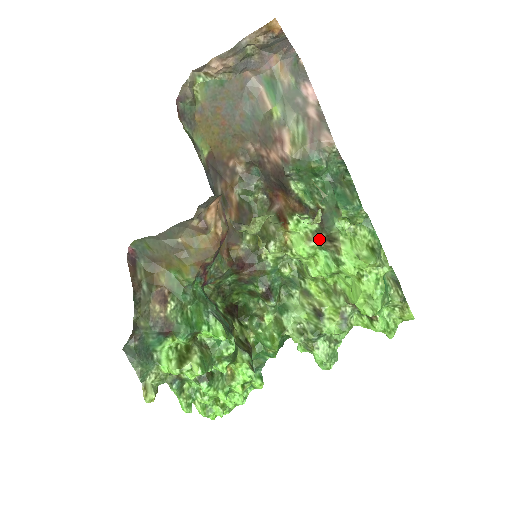
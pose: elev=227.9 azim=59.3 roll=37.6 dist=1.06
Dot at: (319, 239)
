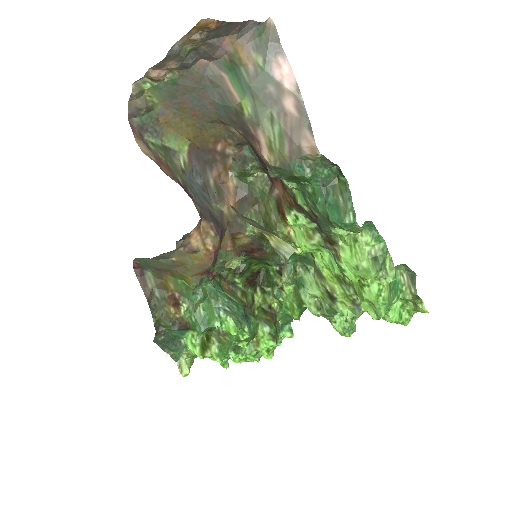
Dot at: (320, 238)
